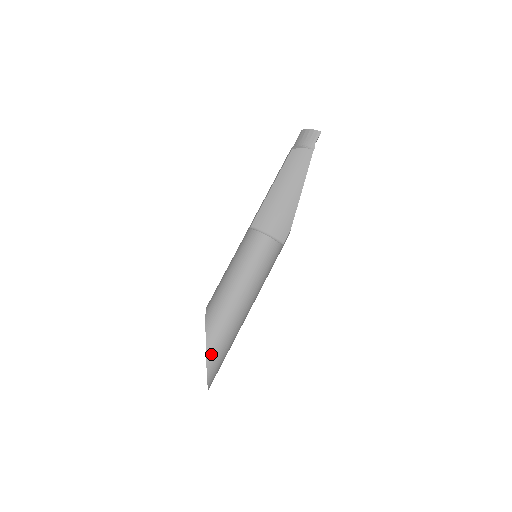
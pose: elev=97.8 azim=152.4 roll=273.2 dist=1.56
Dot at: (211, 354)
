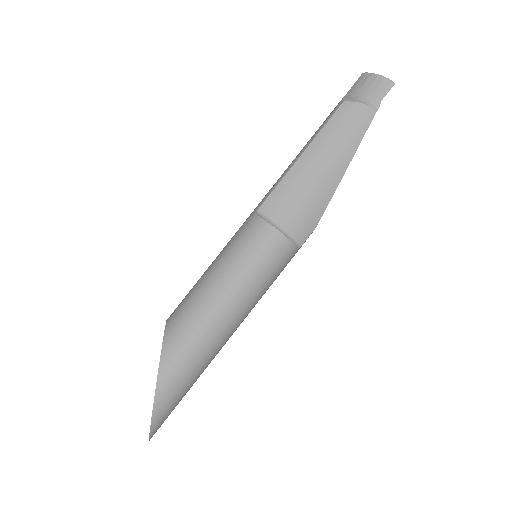
Dot at: (162, 397)
